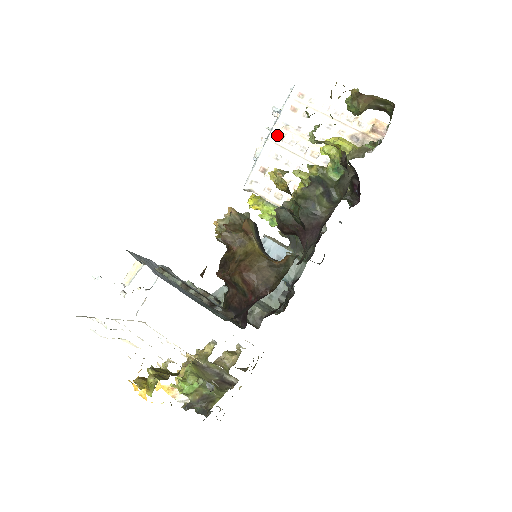
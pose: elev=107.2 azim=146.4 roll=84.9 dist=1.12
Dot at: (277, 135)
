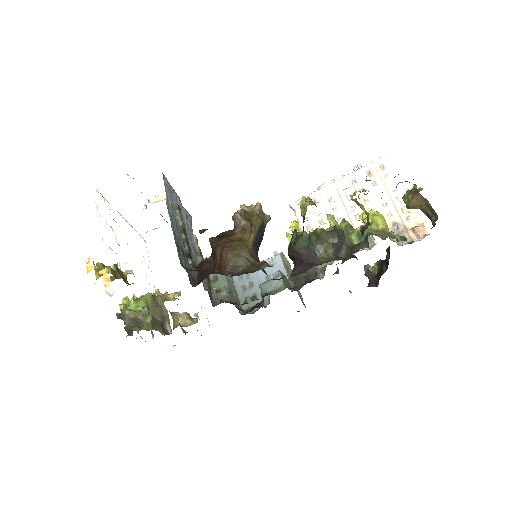
Dot at: (343, 184)
